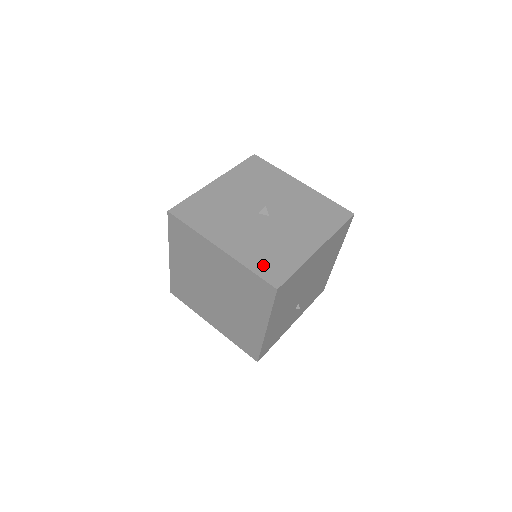
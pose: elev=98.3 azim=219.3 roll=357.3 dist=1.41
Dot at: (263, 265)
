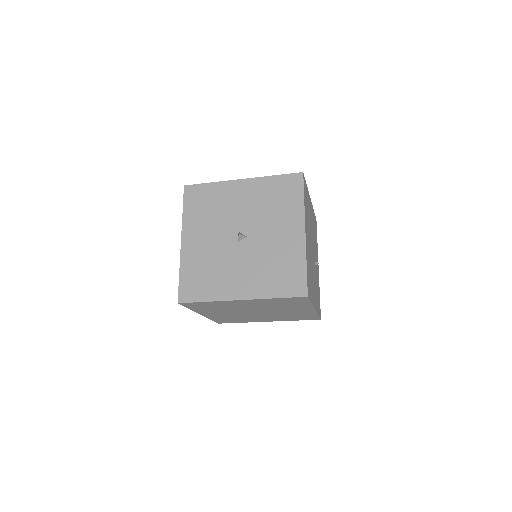
Dot at: (281, 285)
